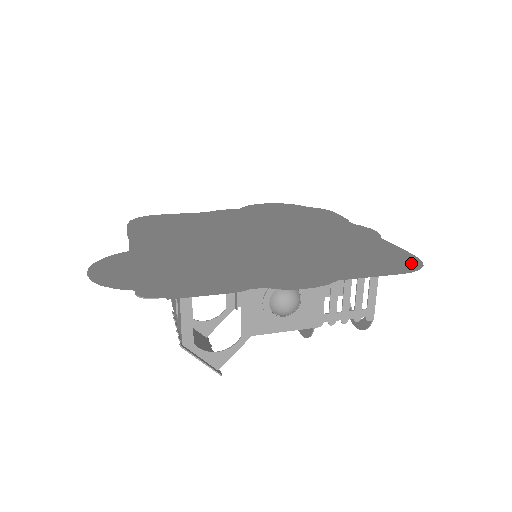
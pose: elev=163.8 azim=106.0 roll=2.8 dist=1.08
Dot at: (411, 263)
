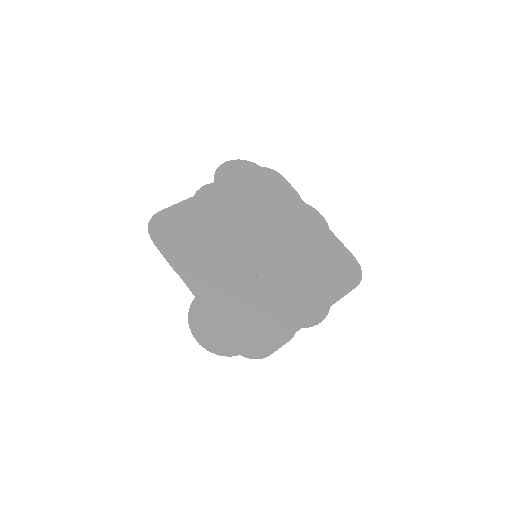
Dot at: (356, 270)
